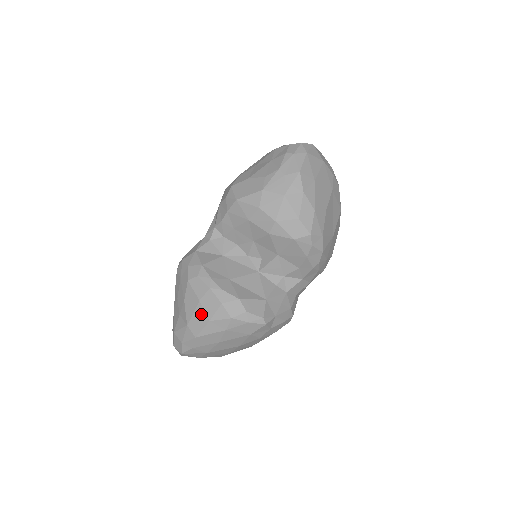
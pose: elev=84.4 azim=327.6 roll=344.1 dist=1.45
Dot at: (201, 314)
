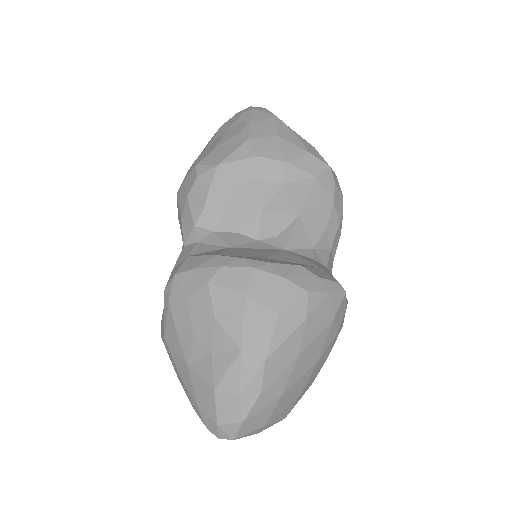
Dot at: (258, 314)
